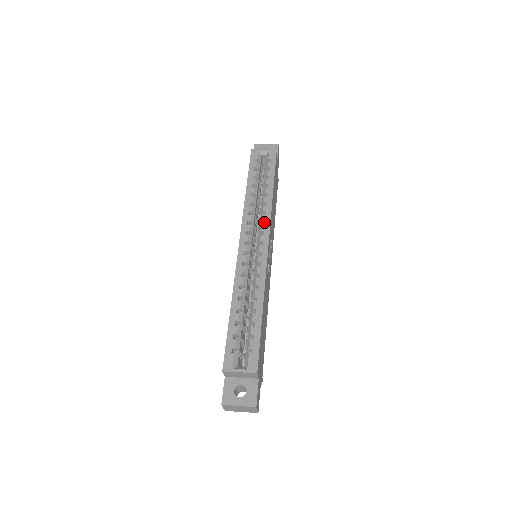
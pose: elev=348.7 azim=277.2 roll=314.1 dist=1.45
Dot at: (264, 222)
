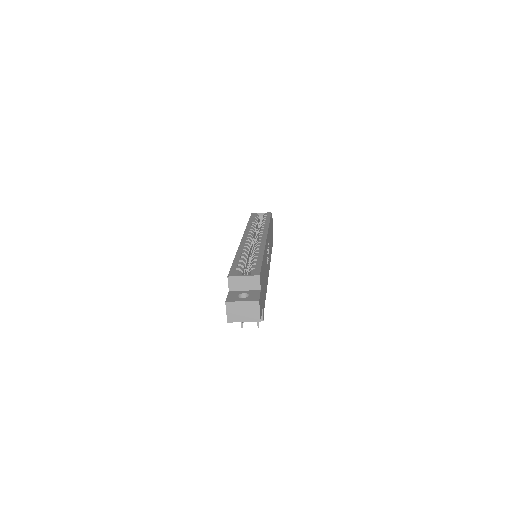
Dot at: occluded
